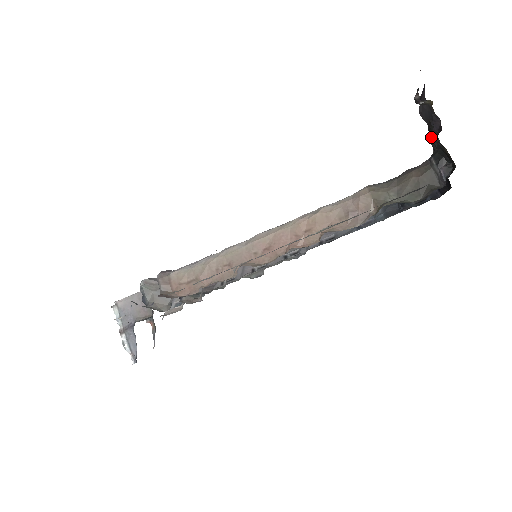
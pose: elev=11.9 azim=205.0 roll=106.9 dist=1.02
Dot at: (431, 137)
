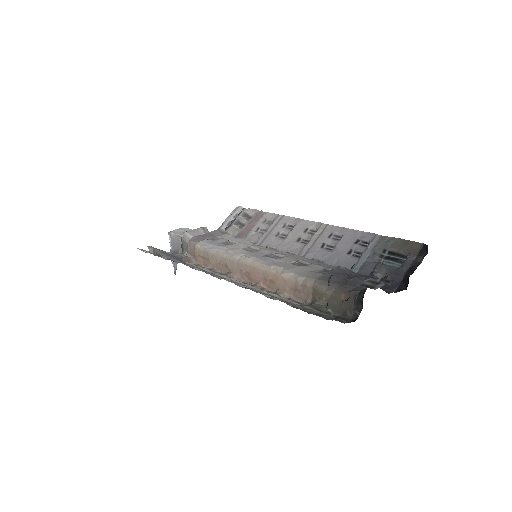
Dot at: occluded
